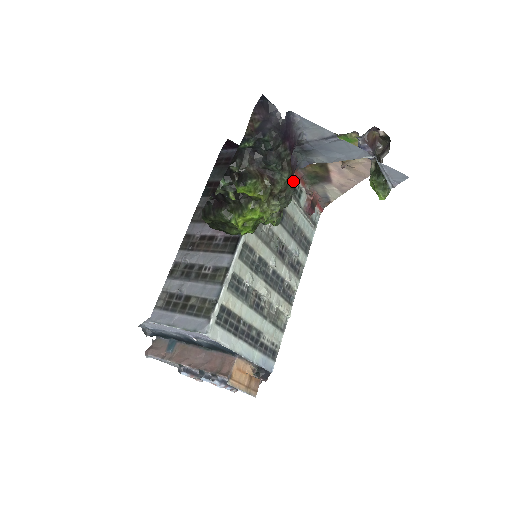
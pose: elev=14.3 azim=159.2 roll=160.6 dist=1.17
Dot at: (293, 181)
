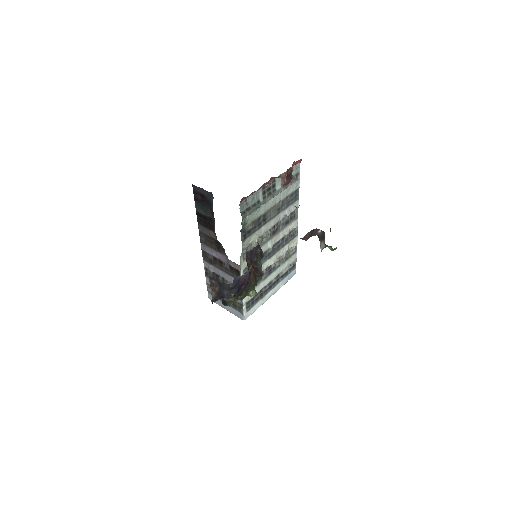
Dot at: (258, 275)
